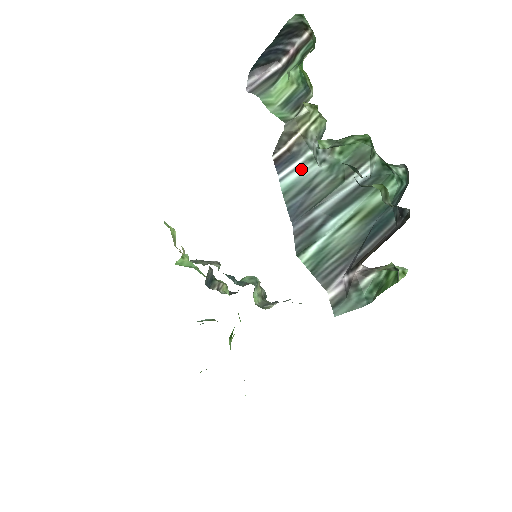
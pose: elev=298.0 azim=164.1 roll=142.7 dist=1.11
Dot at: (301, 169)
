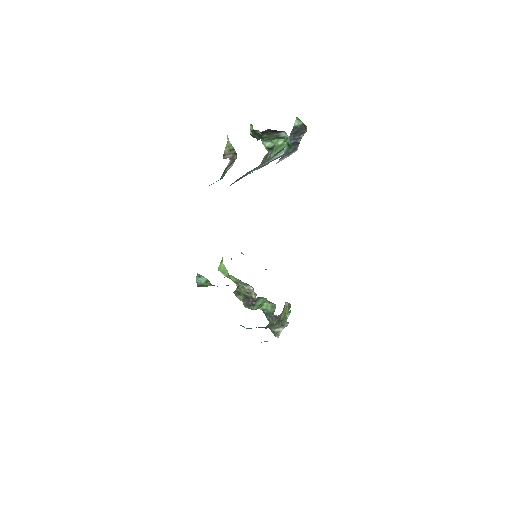
Dot at: occluded
